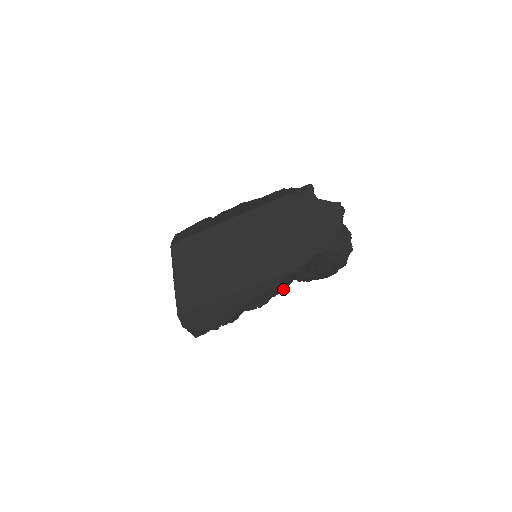
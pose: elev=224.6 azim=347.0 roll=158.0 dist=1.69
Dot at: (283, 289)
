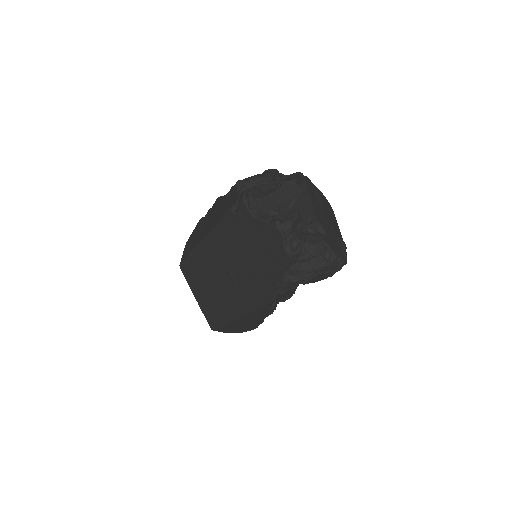
Dot at: occluded
